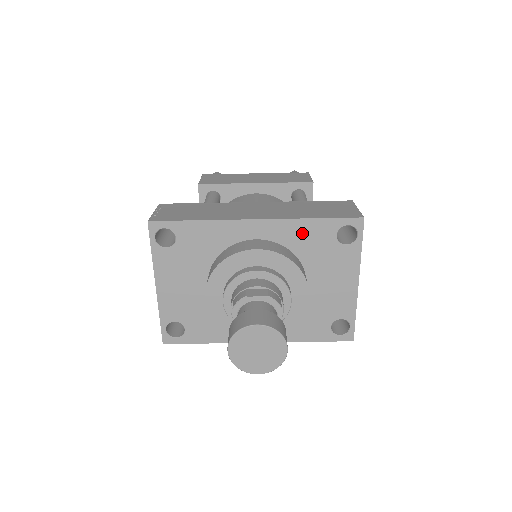
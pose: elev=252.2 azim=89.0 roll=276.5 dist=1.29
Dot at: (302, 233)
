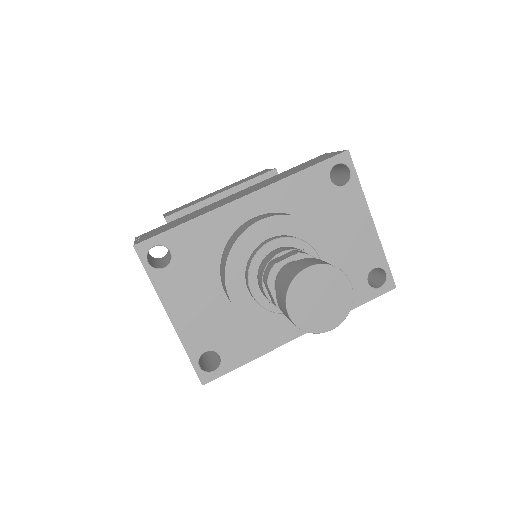
Dot at: (296, 191)
